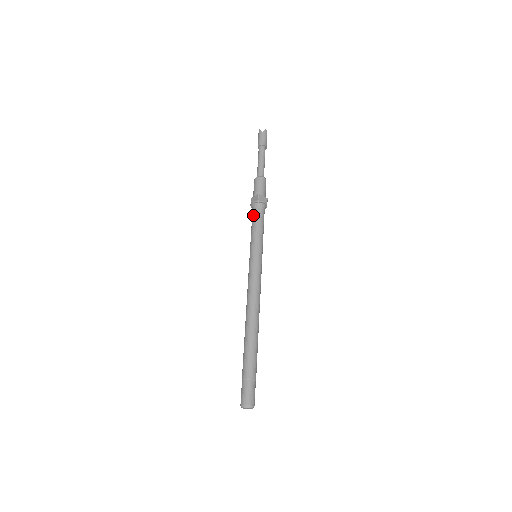
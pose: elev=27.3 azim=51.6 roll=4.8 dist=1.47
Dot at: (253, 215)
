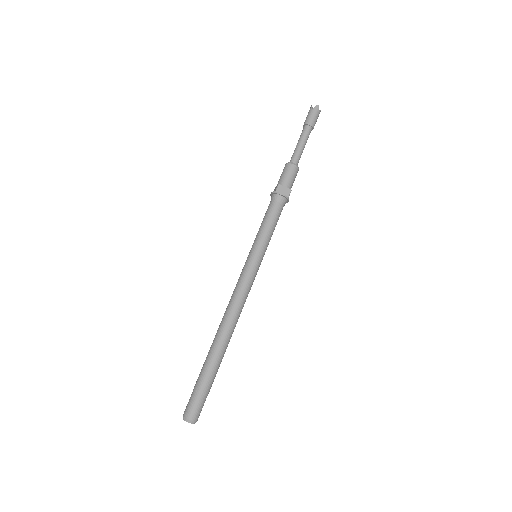
Dot at: occluded
